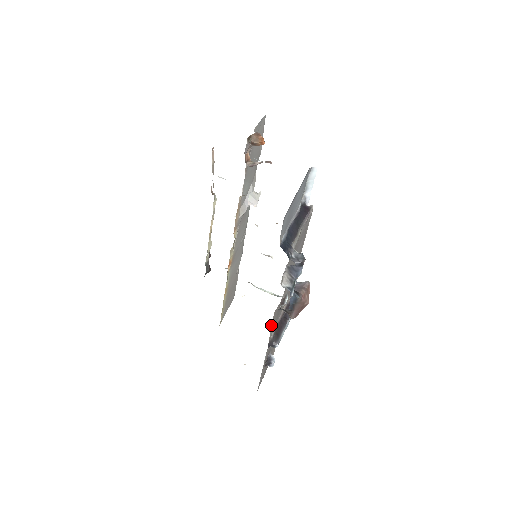
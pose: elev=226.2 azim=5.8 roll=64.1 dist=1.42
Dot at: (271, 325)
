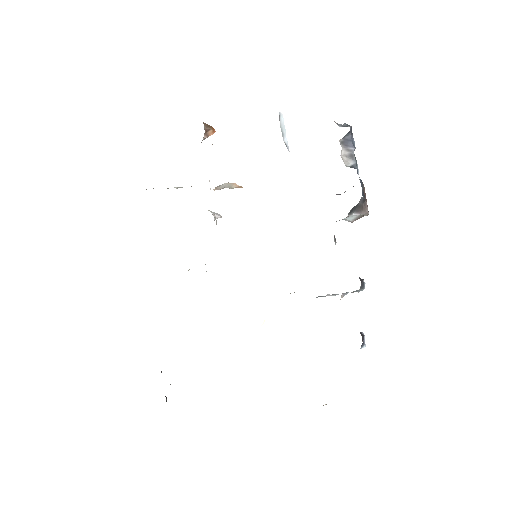
Dot at: occluded
